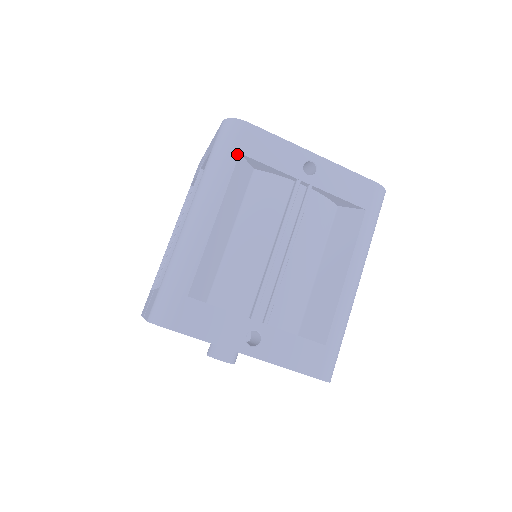
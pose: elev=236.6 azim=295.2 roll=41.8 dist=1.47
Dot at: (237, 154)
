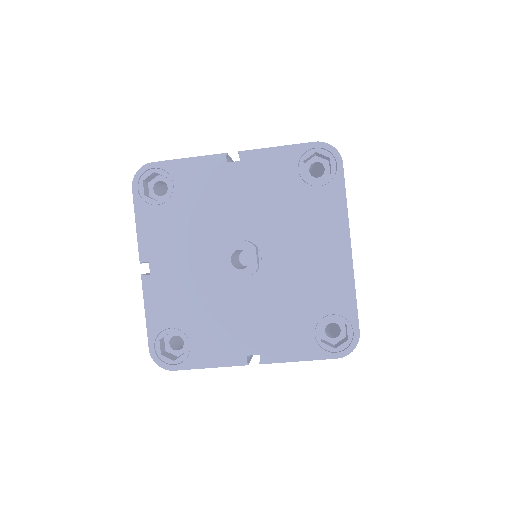
Dot at: occluded
